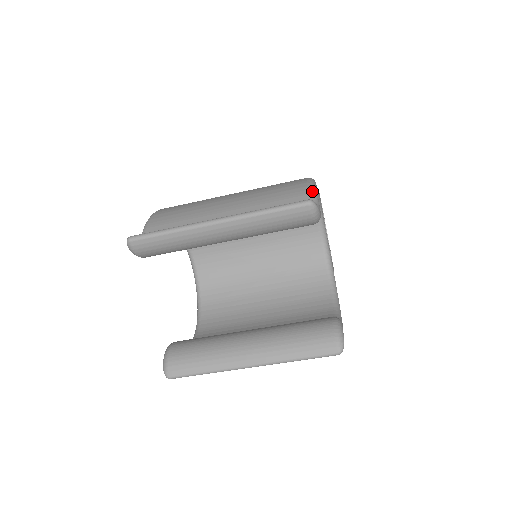
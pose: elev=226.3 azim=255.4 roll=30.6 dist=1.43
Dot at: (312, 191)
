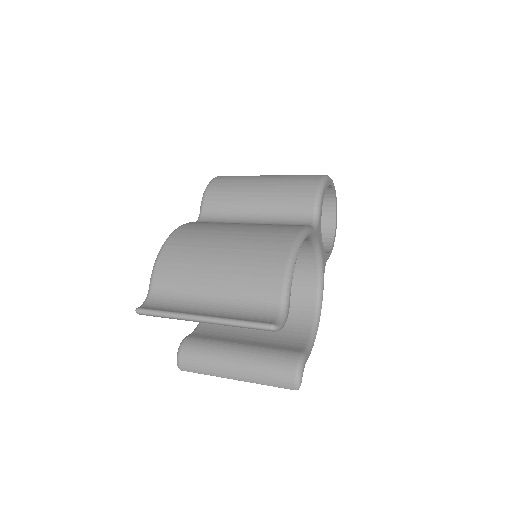
Dot at: (285, 288)
